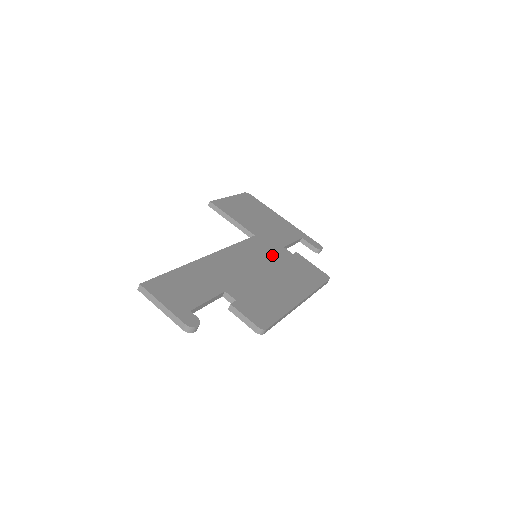
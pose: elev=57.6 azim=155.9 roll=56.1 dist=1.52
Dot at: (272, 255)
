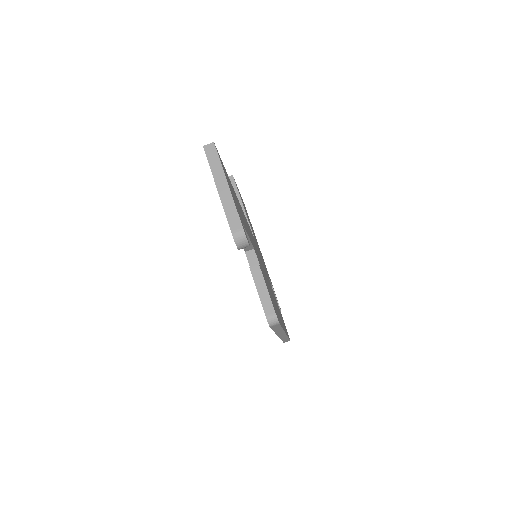
Dot at: (265, 270)
